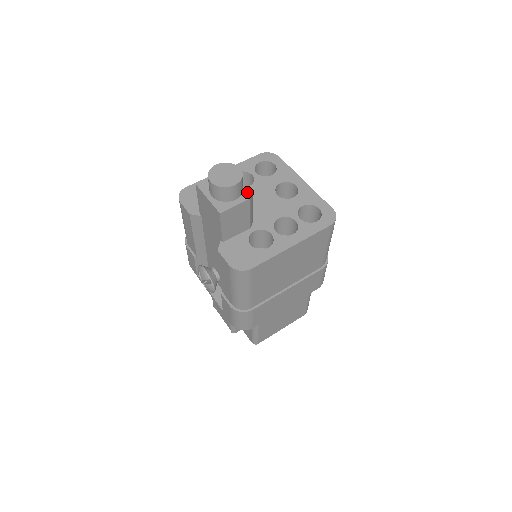
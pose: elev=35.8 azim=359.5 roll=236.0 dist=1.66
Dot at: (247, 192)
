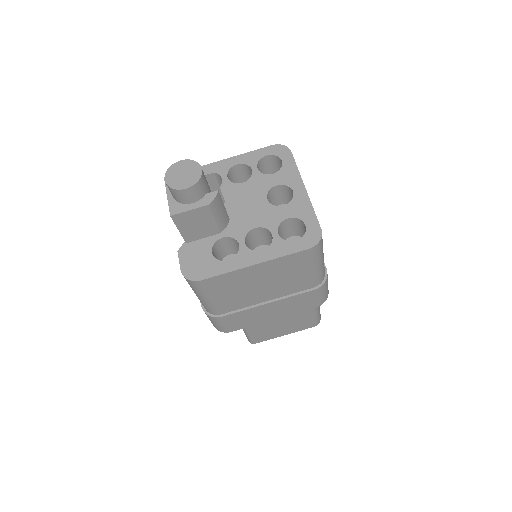
Dot at: (209, 196)
